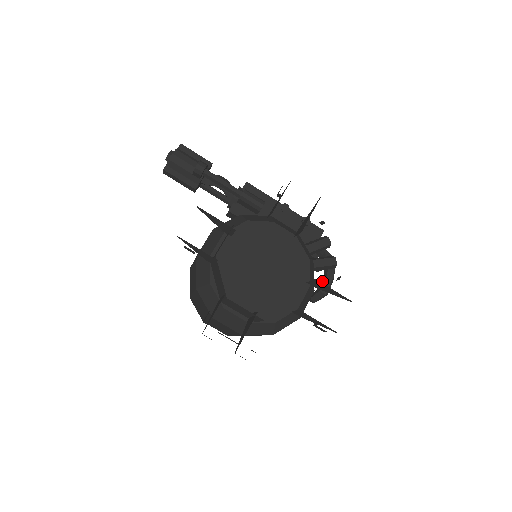
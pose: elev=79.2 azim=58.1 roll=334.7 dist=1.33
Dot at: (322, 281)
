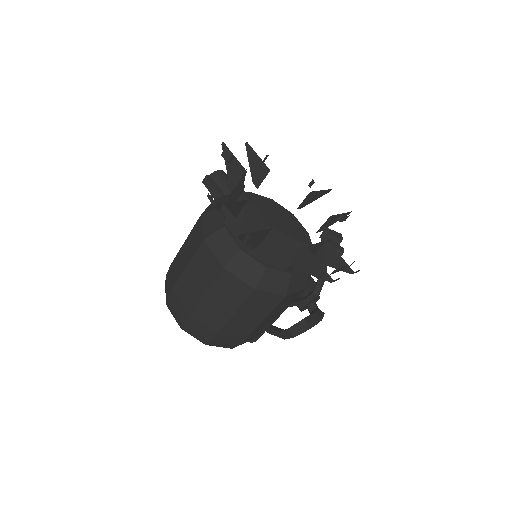
Dot at: (307, 316)
